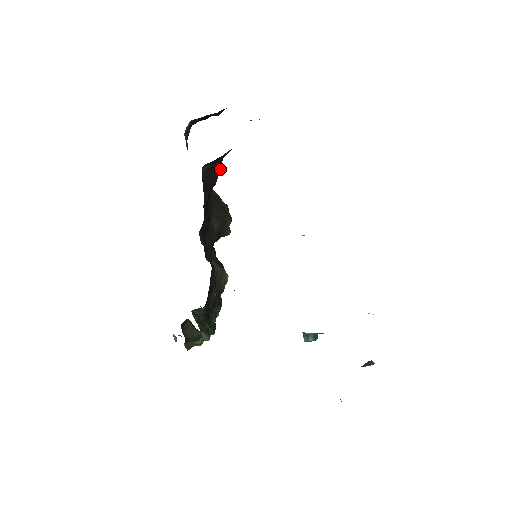
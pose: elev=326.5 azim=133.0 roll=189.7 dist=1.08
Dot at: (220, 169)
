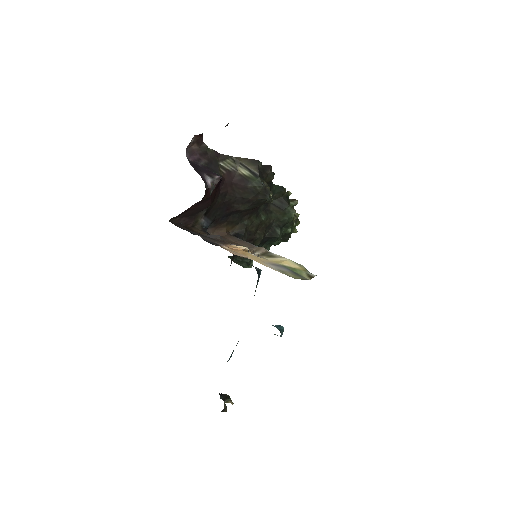
Dot at: (209, 198)
